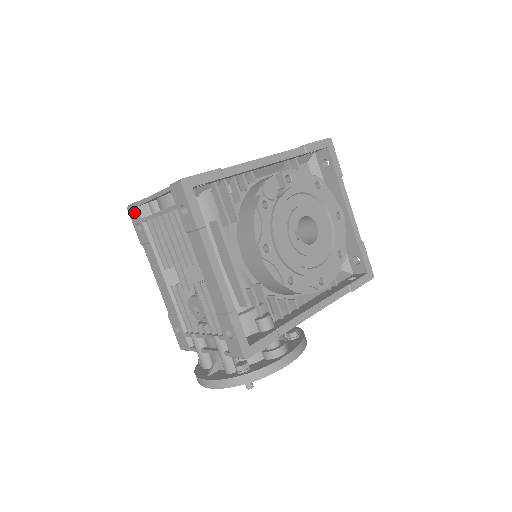
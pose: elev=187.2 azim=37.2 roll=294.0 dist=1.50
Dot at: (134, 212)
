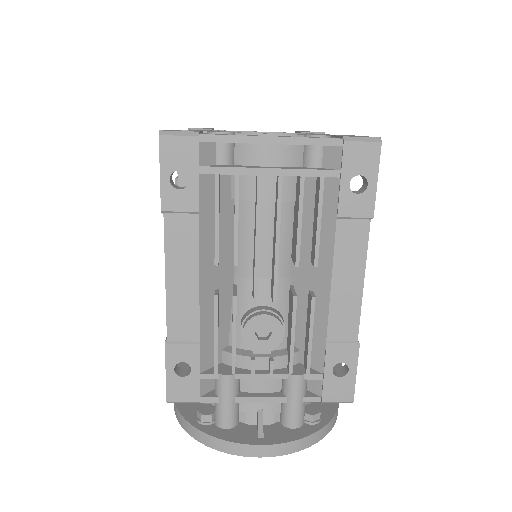
Dot at: (185, 149)
